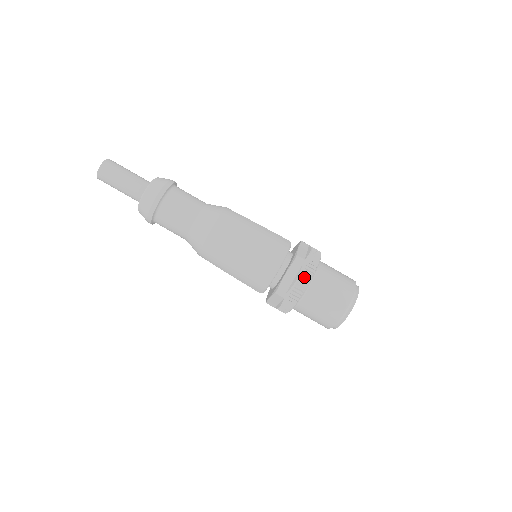
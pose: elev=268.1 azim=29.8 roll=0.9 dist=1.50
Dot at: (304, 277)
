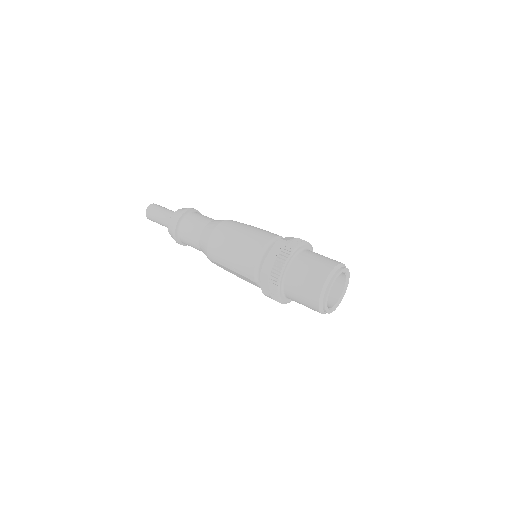
Dot at: (284, 252)
